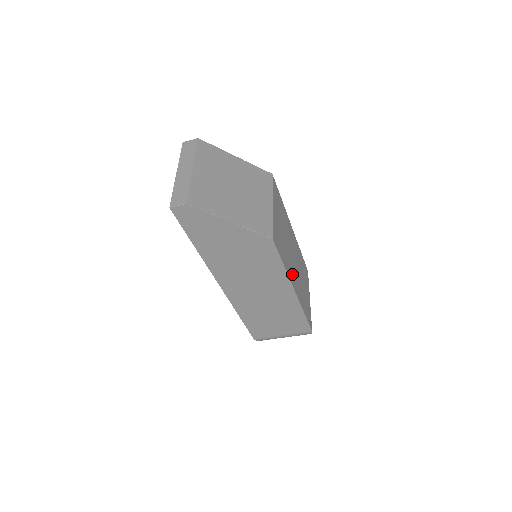
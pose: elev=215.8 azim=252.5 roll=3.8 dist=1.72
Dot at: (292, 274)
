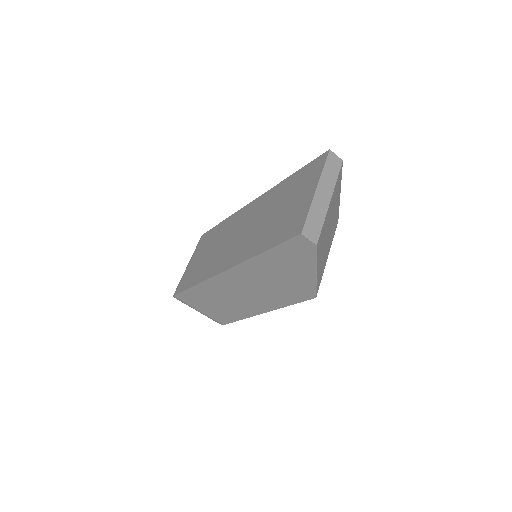
Dot at: occluded
